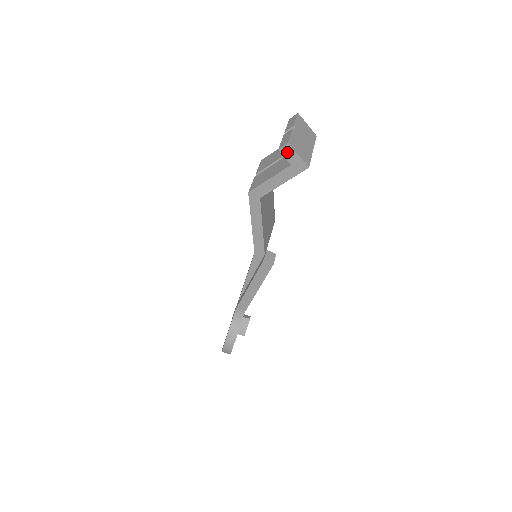
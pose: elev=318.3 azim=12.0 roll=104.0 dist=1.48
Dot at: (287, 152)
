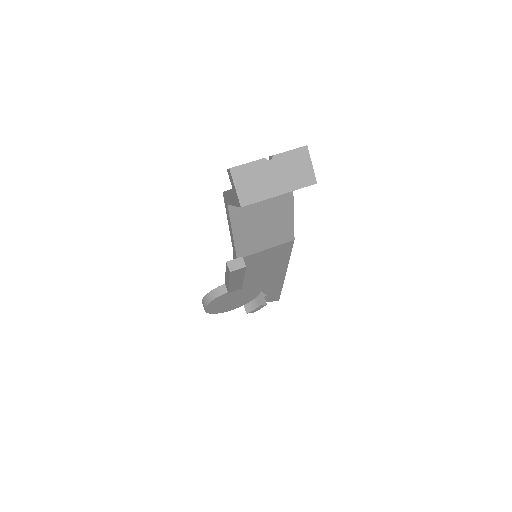
Dot at: (230, 177)
